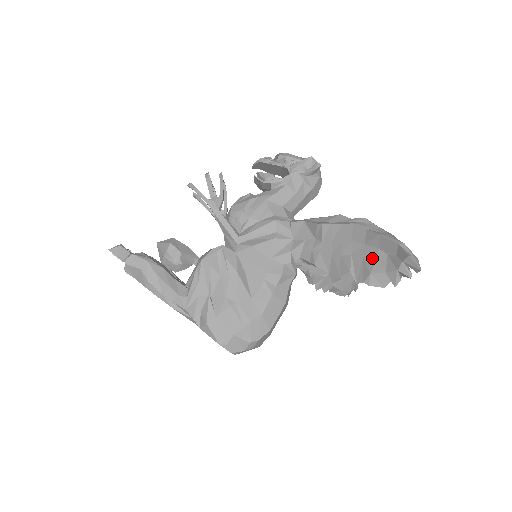
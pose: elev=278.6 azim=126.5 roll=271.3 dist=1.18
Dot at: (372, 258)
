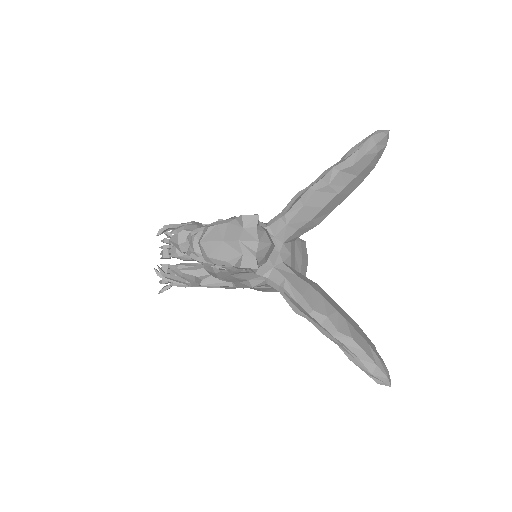
Dot at: occluded
